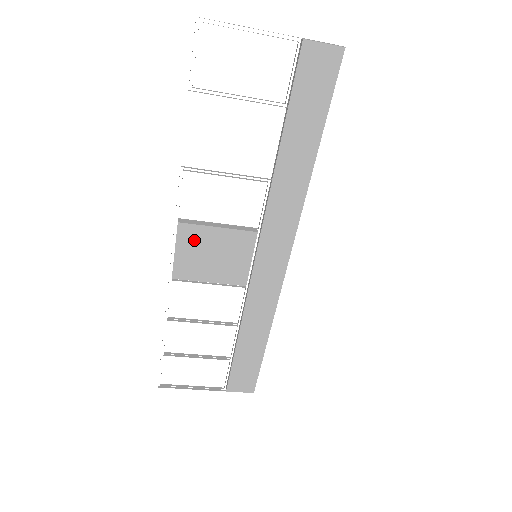
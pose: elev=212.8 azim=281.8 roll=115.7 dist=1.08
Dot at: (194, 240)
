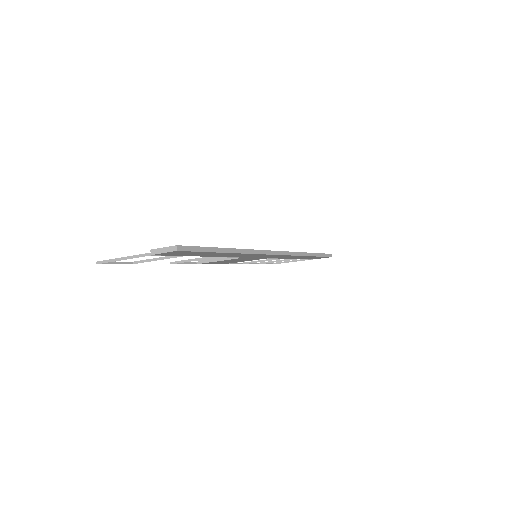
Dot at: occluded
